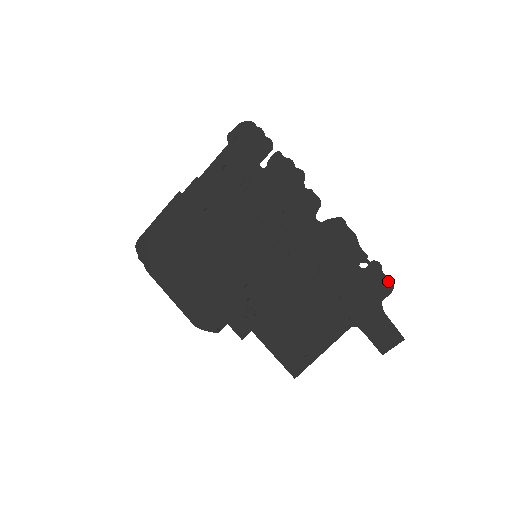
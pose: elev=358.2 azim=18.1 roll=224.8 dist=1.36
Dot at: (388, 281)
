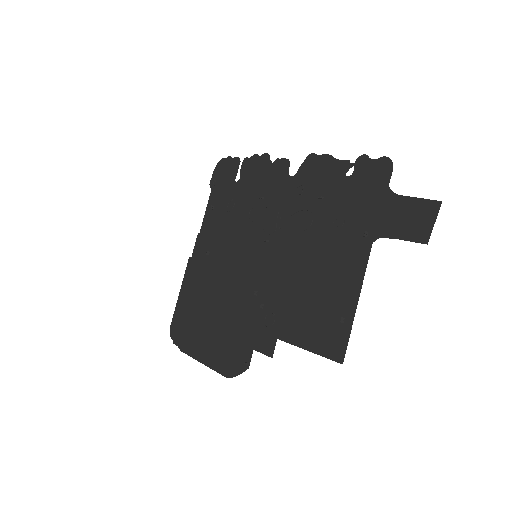
Dot at: (382, 162)
